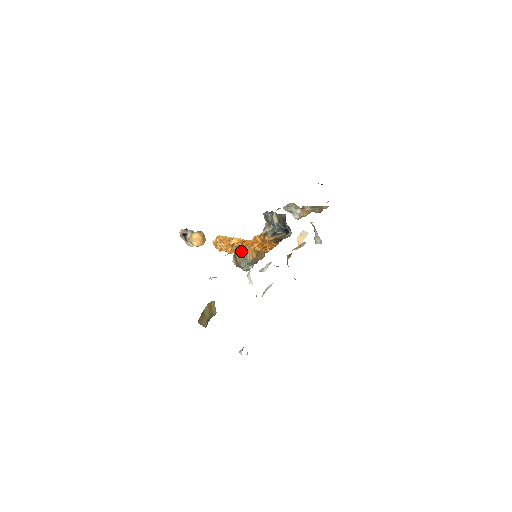
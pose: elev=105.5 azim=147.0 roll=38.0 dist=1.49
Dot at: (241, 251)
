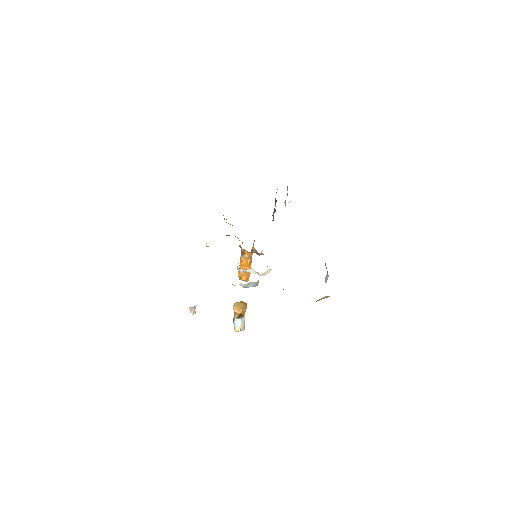
Dot at: occluded
